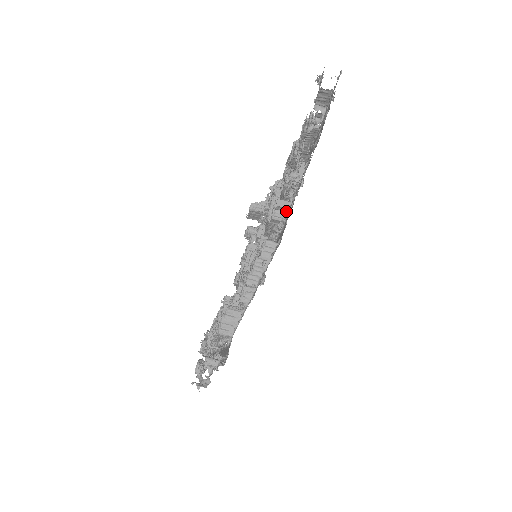
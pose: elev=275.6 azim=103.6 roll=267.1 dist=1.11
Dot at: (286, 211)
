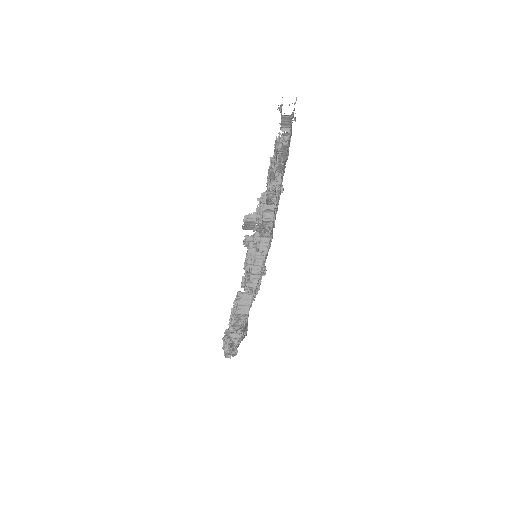
Dot at: (273, 213)
